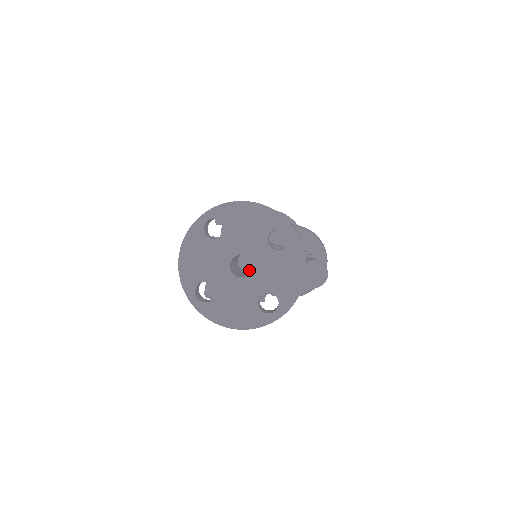
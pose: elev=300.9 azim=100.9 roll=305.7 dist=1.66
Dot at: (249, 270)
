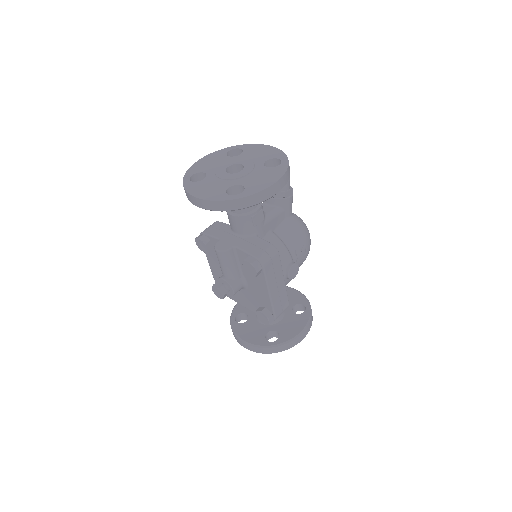
Dot at: occluded
